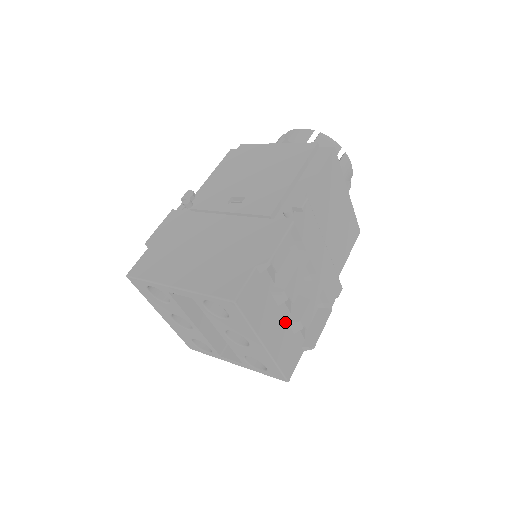
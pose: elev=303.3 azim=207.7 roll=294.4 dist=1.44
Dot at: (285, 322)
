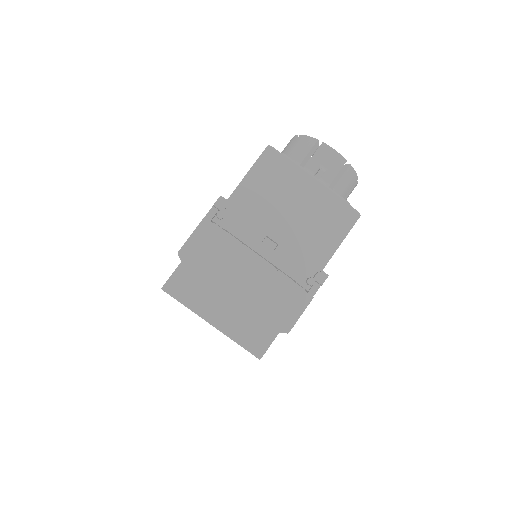
Dot at: occluded
